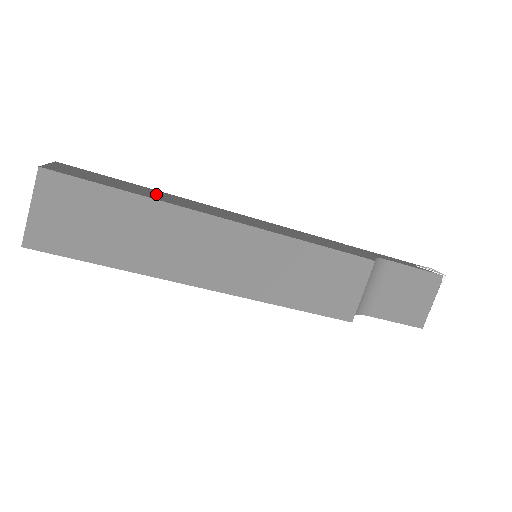
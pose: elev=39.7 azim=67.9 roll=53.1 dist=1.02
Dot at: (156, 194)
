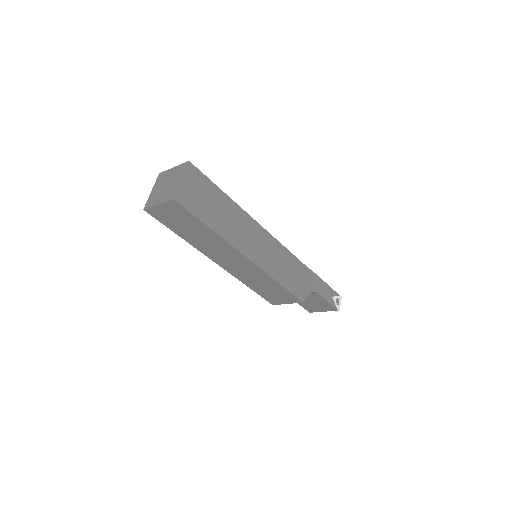
Dot at: (227, 218)
